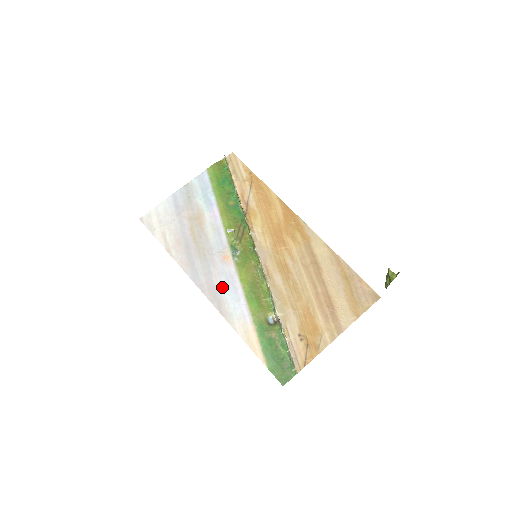
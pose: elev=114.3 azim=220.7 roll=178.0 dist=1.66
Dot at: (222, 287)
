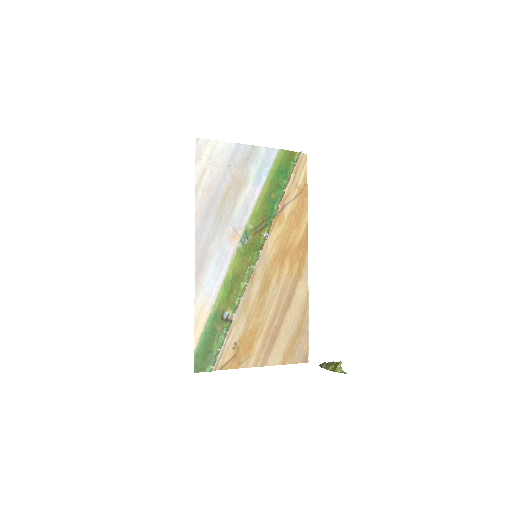
Dot at: (213, 258)
